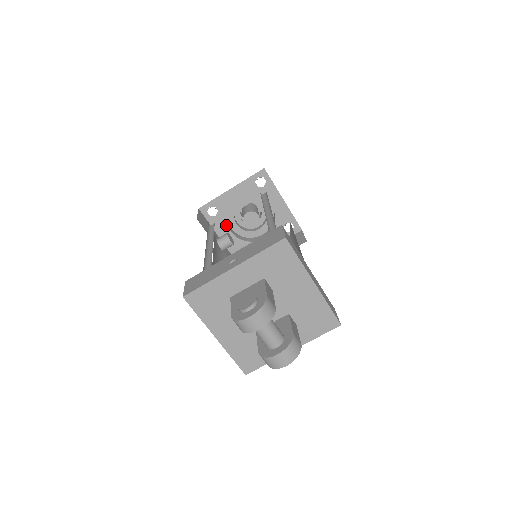
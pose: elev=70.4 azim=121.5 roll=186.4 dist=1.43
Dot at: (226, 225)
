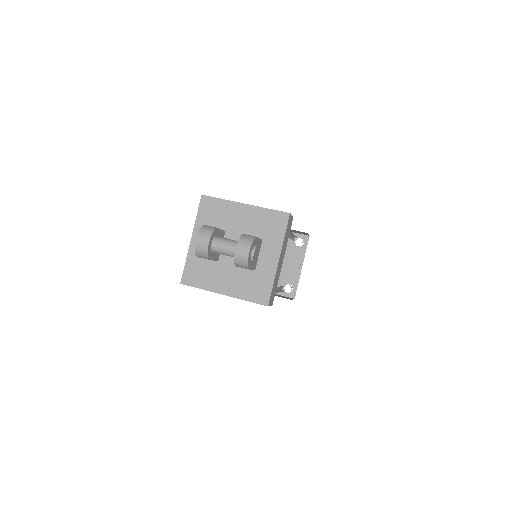
Dot at: occluded
